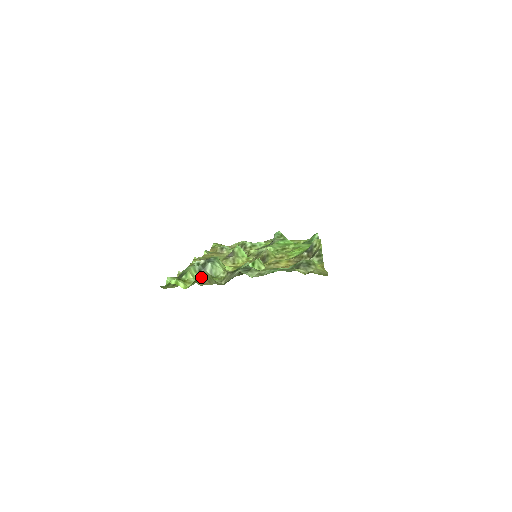
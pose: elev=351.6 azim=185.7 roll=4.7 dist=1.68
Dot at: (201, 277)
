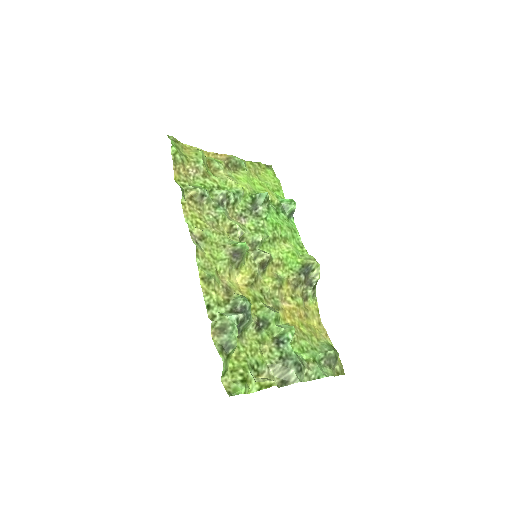
Dot at: (265, 381)
